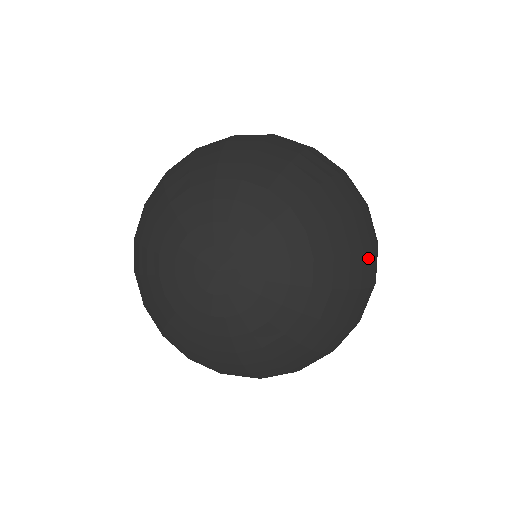
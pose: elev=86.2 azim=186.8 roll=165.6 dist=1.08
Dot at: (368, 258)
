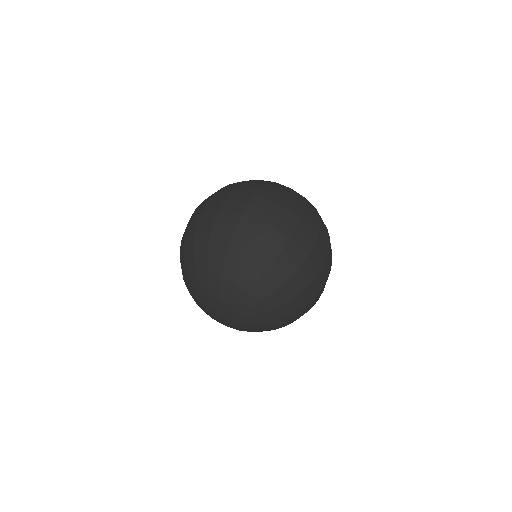
Dot at: (263, 243)
